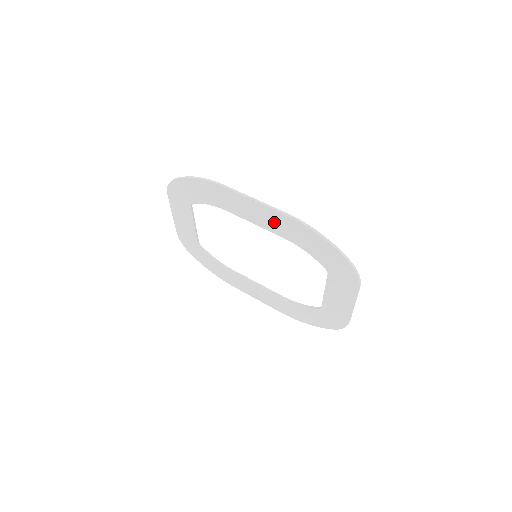
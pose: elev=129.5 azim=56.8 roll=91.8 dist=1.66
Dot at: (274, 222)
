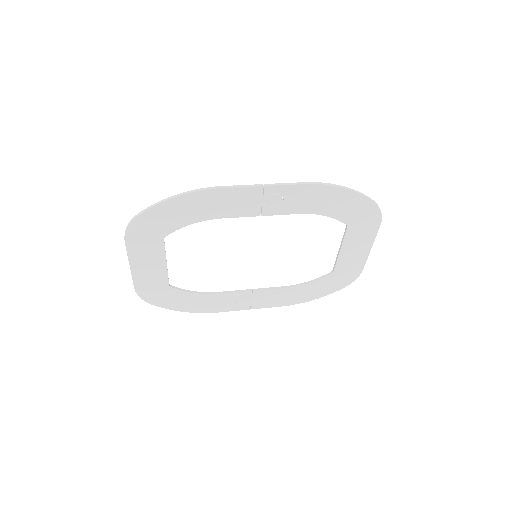
Dot at: (288, 200)
